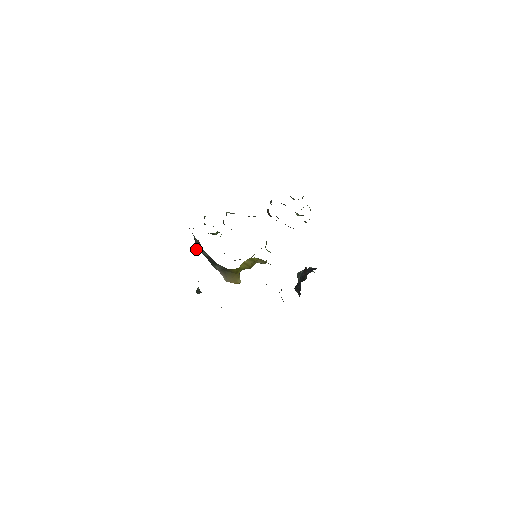
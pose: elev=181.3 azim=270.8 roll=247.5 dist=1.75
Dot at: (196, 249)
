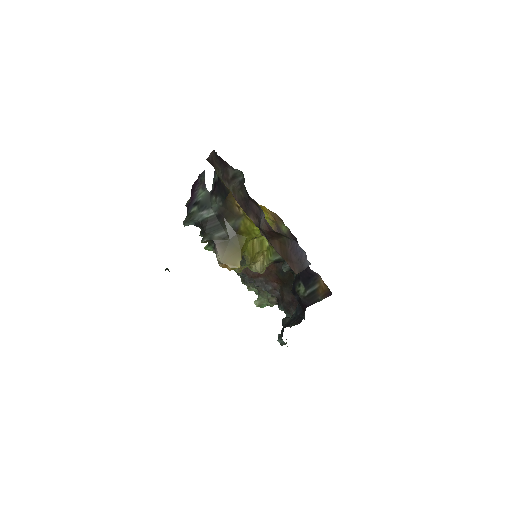
Dot at: (188, 216)
